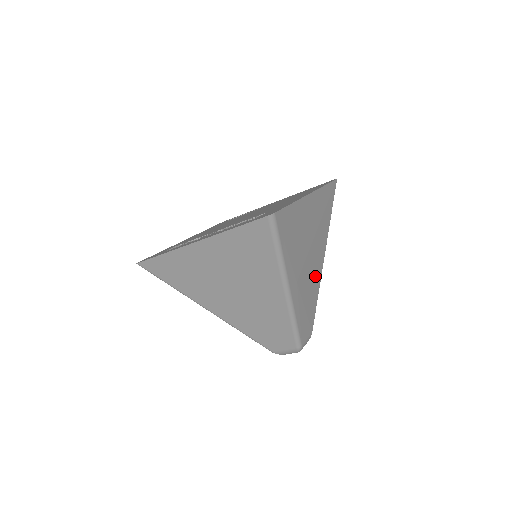
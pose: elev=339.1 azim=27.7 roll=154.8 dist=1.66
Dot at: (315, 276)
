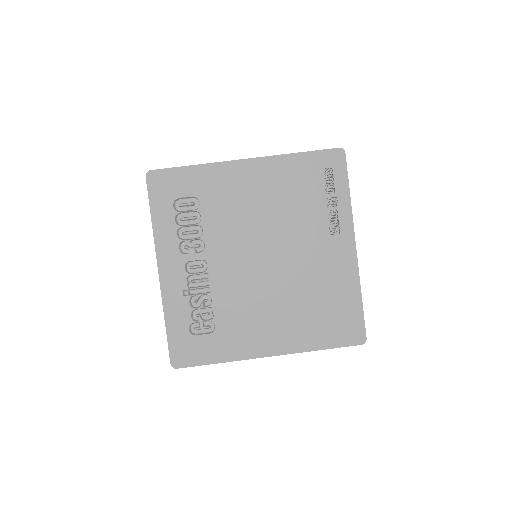
Dot at: occluded
